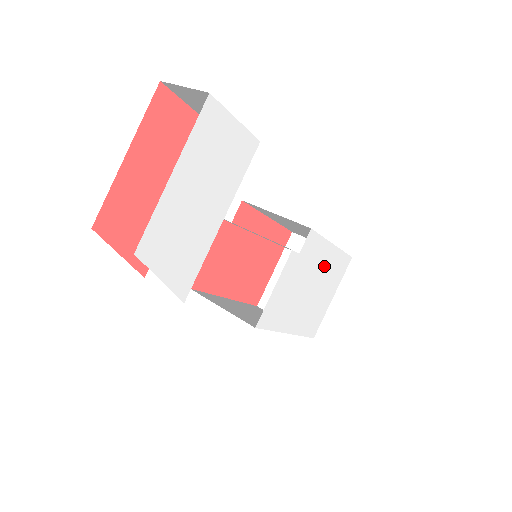
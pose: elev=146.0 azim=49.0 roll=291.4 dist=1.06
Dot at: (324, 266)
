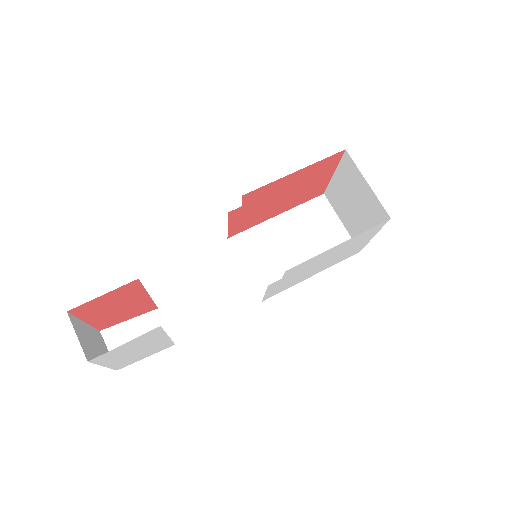
Dot at: (335, 251)
